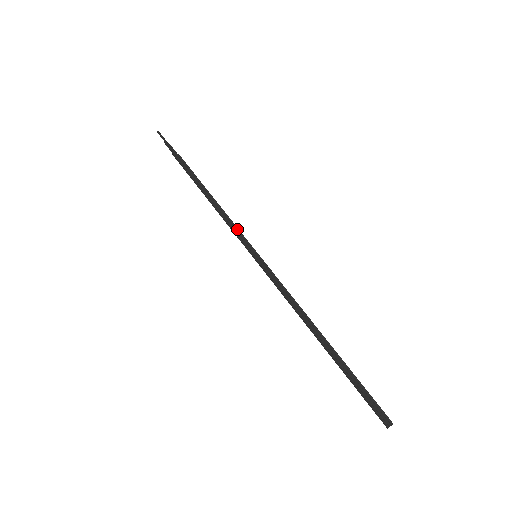
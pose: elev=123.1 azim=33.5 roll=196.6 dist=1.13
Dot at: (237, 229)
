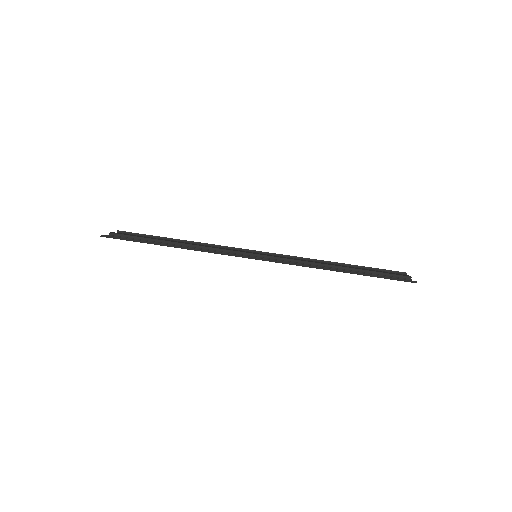
Dot at: (226, 250)
